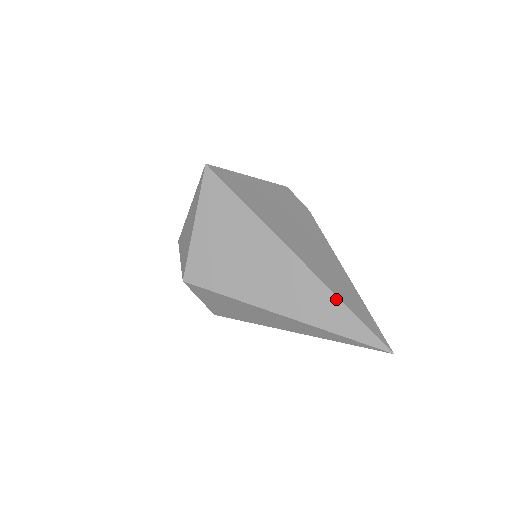
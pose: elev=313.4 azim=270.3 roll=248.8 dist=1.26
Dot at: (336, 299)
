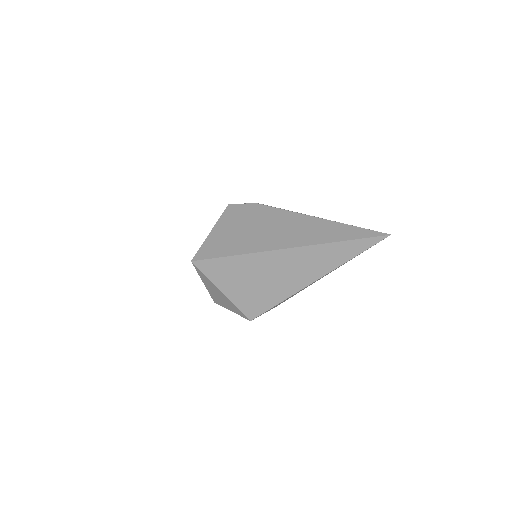
Dot at: (337, 244)
